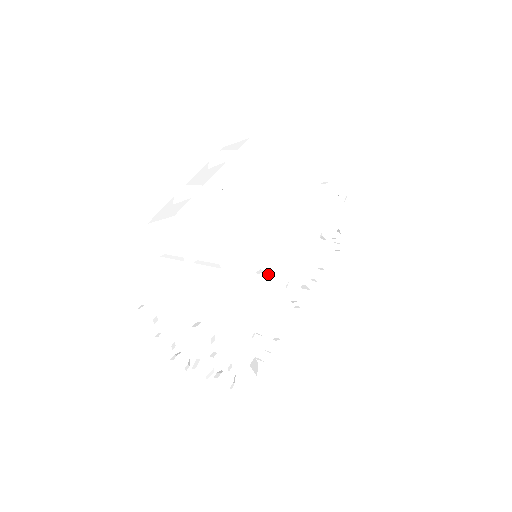
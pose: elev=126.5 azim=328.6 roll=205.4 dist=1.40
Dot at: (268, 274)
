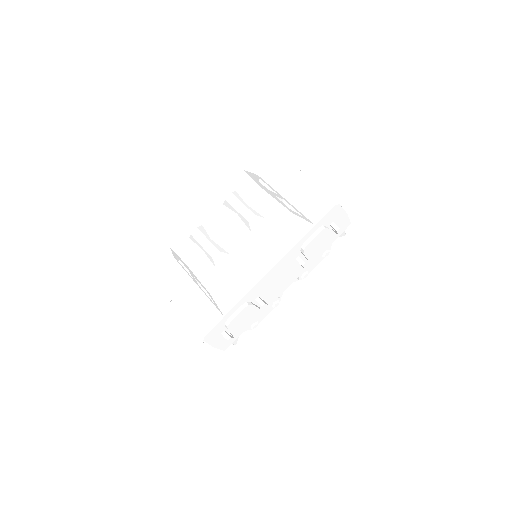
Dot at: (251, 305)
